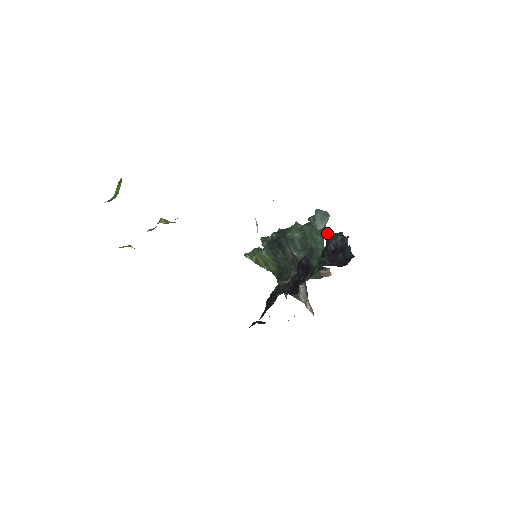
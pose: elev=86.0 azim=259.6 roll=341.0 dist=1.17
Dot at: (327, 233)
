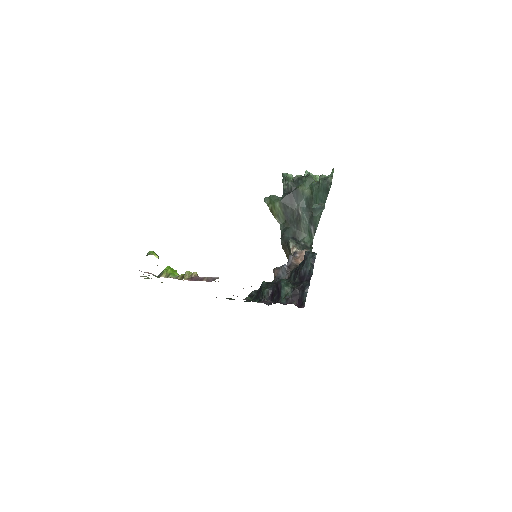
Dot at: (305, 254)
